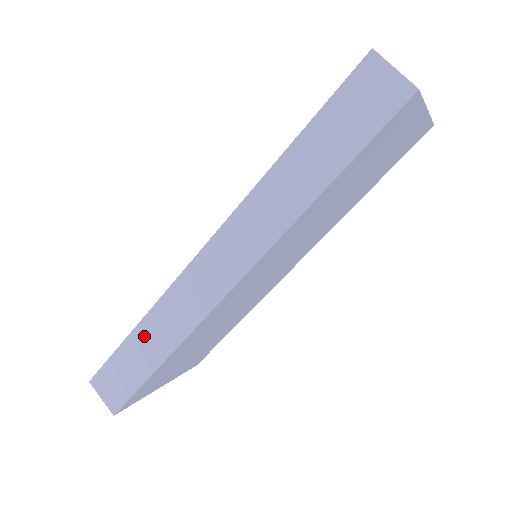
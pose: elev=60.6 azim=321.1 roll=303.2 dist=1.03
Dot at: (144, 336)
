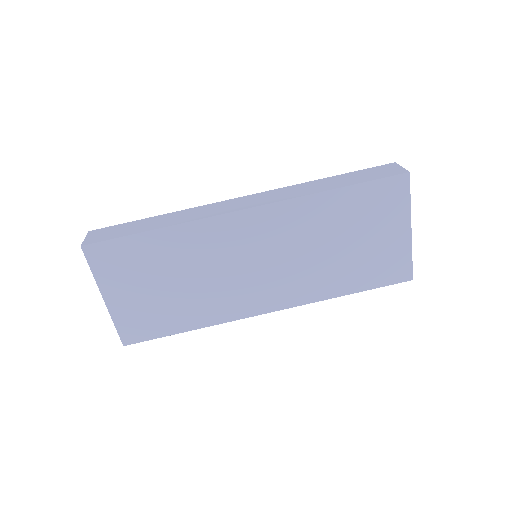
Dot at: (159, 219)
